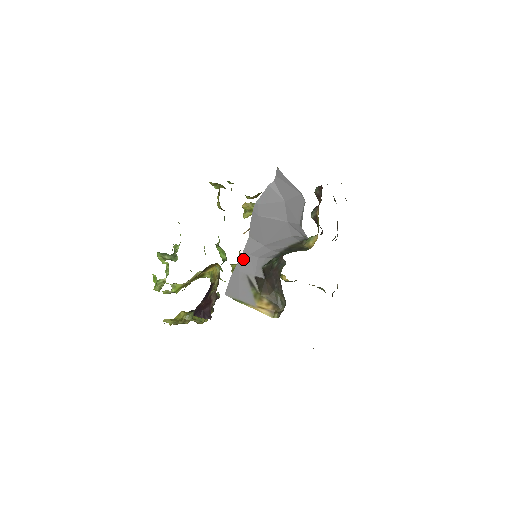
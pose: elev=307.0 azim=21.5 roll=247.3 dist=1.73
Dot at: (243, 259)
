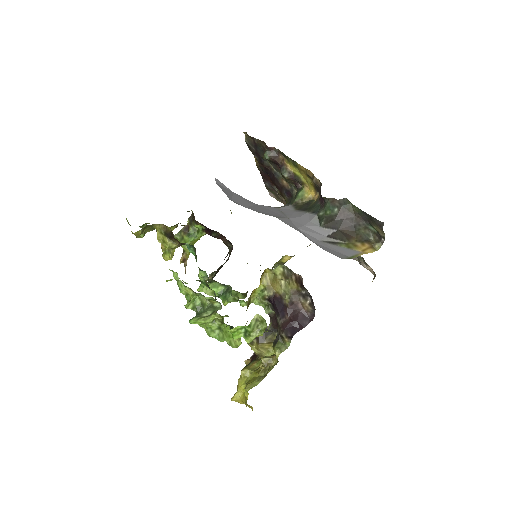
Dot at: (302, 233)
